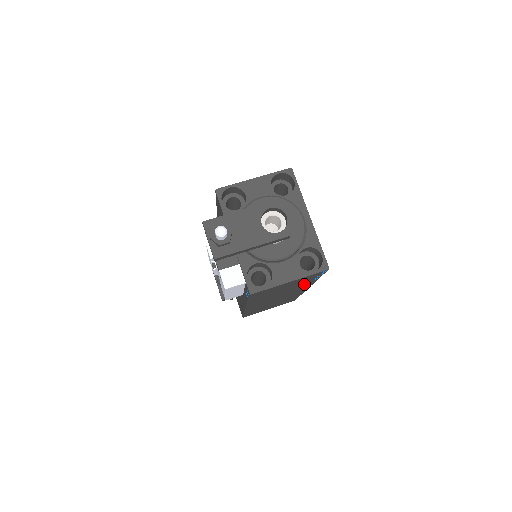
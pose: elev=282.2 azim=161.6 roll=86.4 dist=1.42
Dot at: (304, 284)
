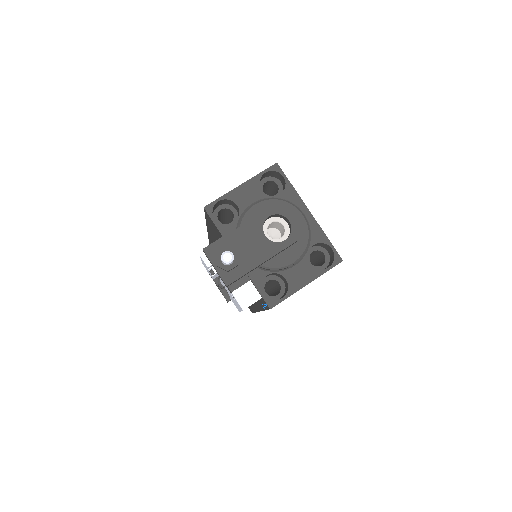
Dot at: occluded
